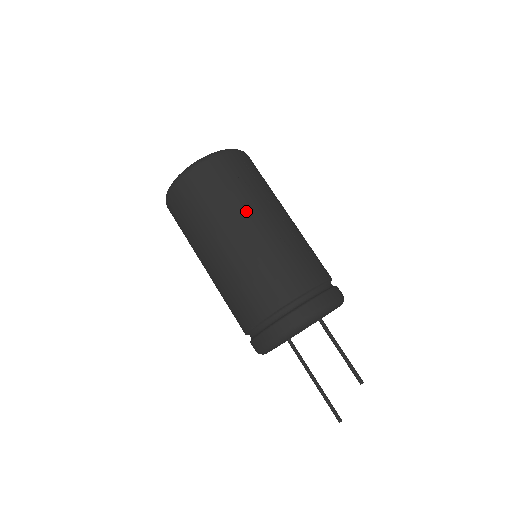
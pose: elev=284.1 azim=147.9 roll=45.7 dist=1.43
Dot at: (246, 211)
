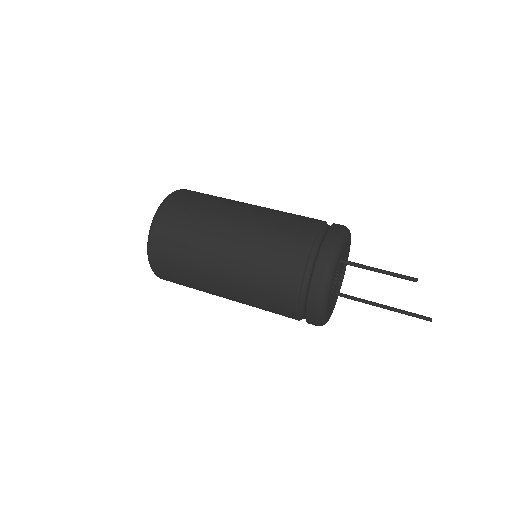
Dot at: (213, 236)
